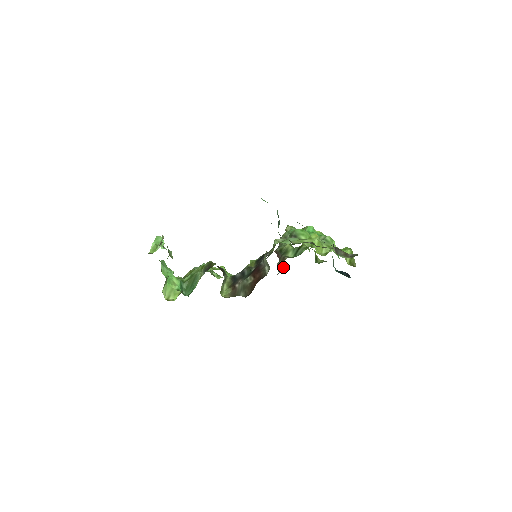
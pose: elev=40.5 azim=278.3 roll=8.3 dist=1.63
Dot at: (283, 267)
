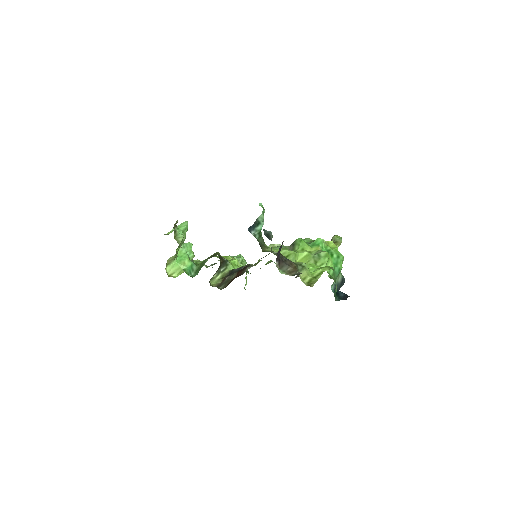
Dot at: occluded
